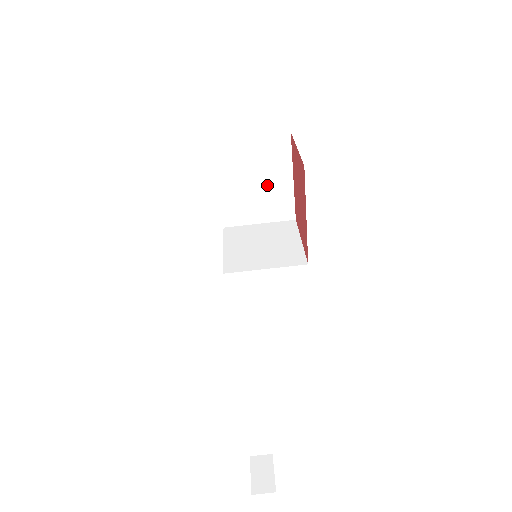
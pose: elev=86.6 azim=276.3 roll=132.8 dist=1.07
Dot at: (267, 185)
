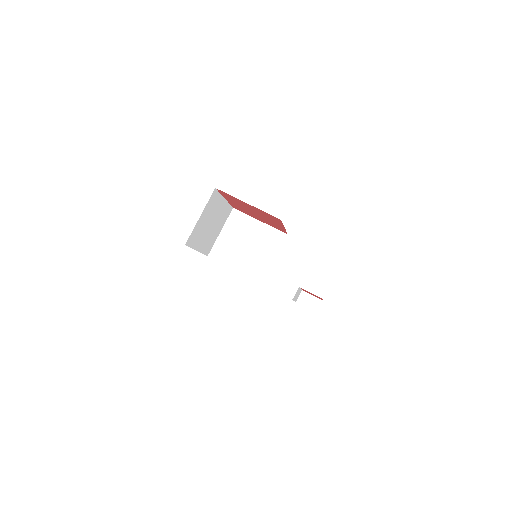
Dot at: (216, 218)
